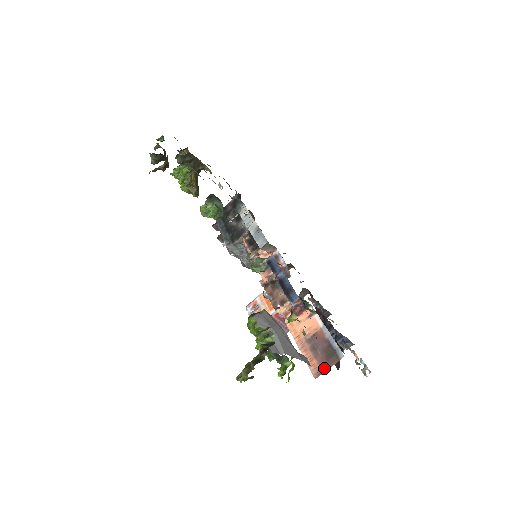
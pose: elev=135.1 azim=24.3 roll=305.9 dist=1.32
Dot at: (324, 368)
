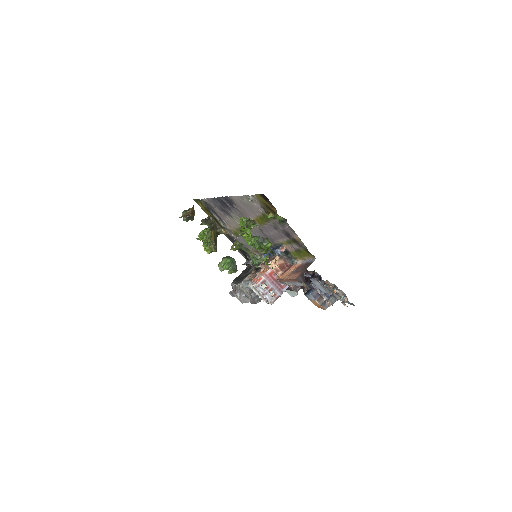
Dot at: (302, 271)
